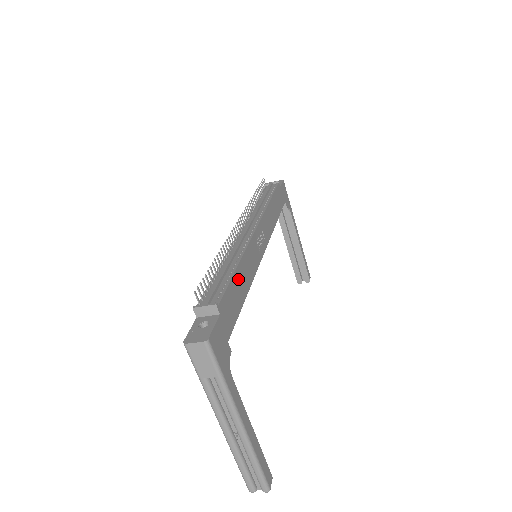
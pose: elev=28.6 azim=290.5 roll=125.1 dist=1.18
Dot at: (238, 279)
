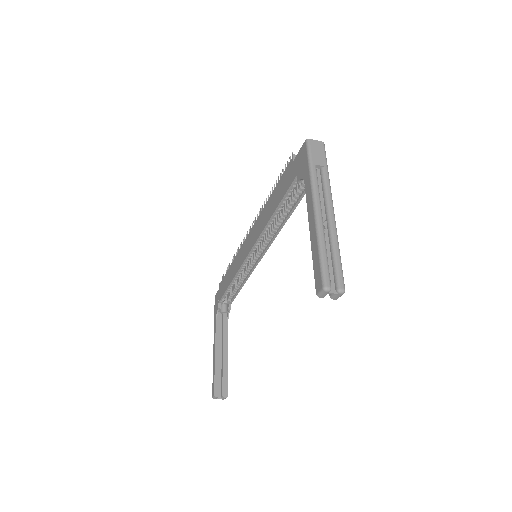
Dot at: occluded
